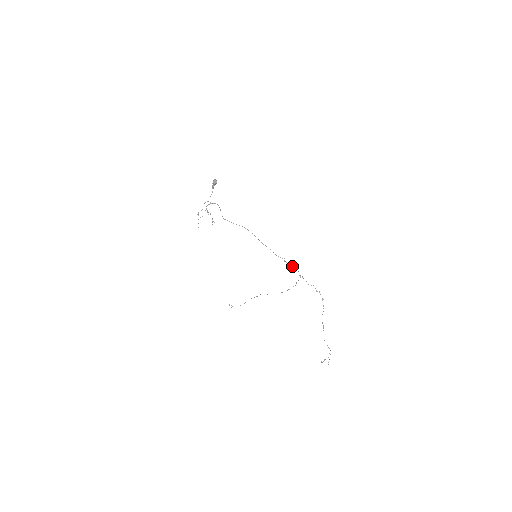
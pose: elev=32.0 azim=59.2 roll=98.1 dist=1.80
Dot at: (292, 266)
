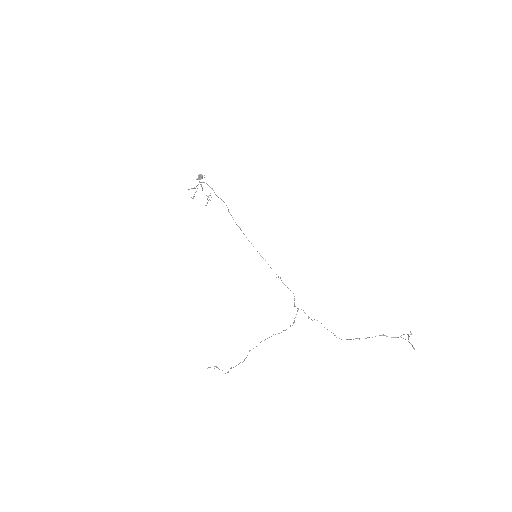
Dot at: (288, 288)
